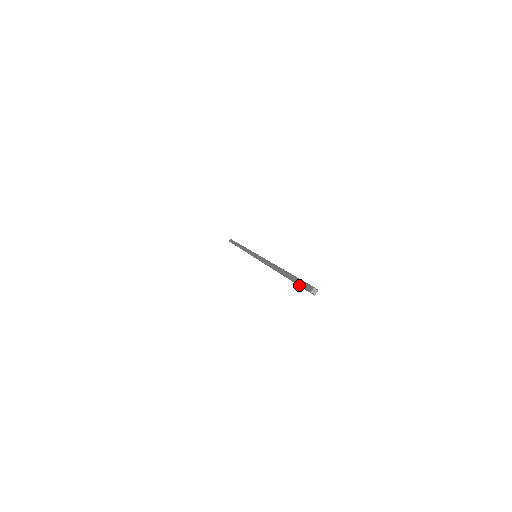
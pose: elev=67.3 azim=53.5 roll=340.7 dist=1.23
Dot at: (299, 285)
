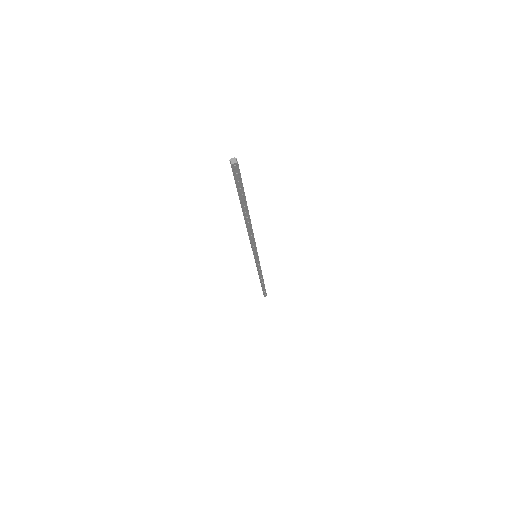
Dot at: (235, 180)
